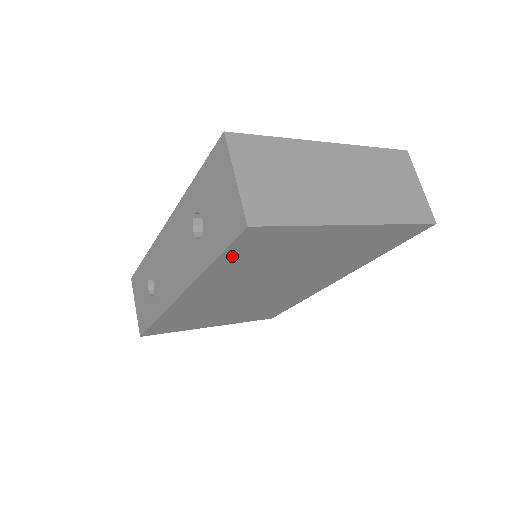
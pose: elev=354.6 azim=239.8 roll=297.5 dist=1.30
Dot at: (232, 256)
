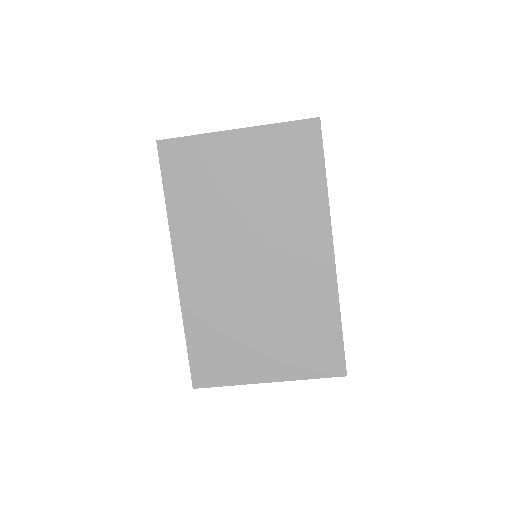
Dot at: (173, 185)
